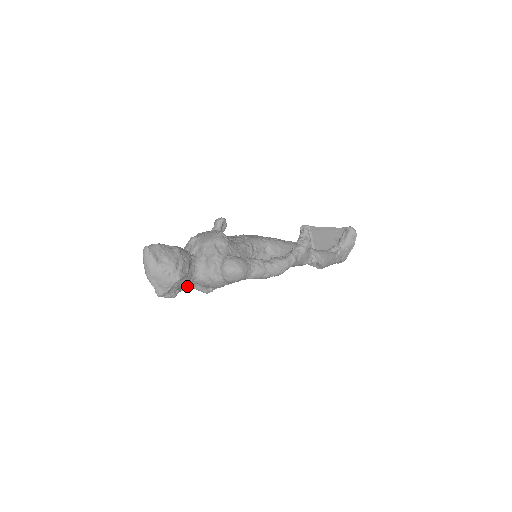
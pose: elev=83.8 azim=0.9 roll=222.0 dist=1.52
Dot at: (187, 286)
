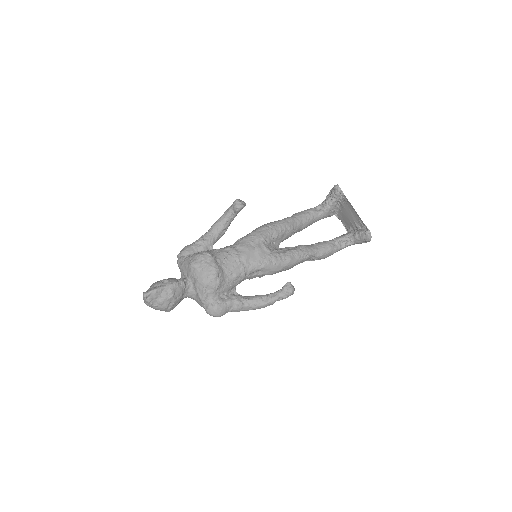
Dot at: occluded
